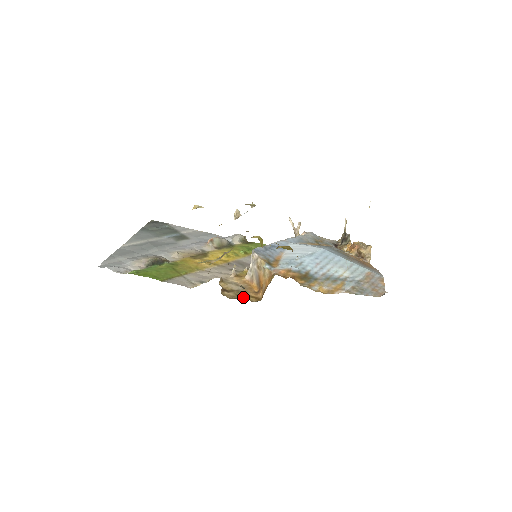
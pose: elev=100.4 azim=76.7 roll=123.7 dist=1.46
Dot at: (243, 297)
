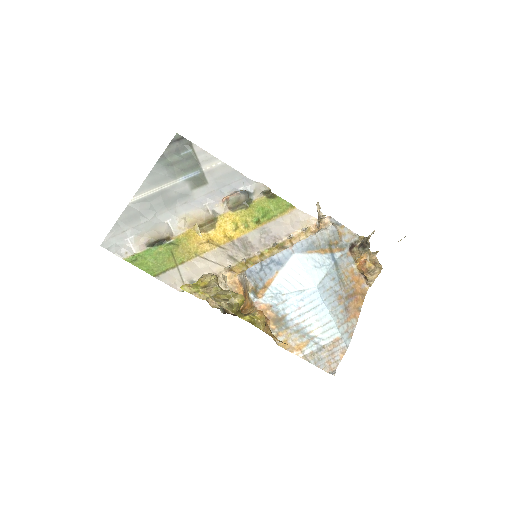
Dot at: occluded
